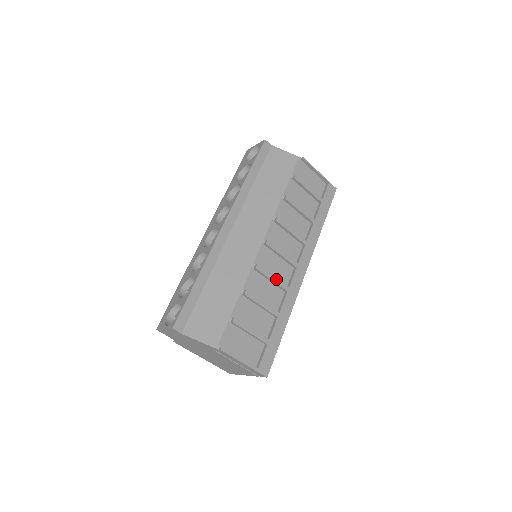
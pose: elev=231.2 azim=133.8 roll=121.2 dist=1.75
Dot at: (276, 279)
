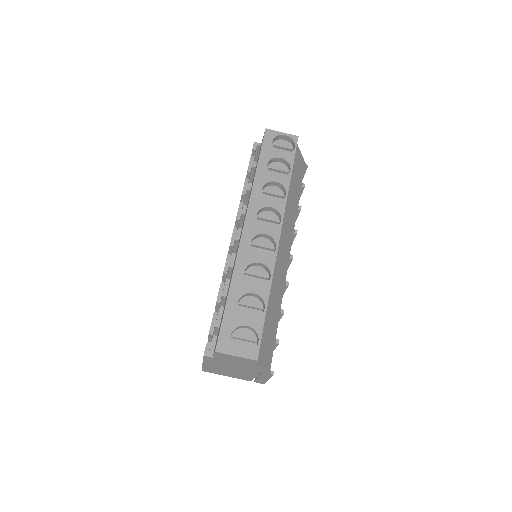
Dot at: occluded
